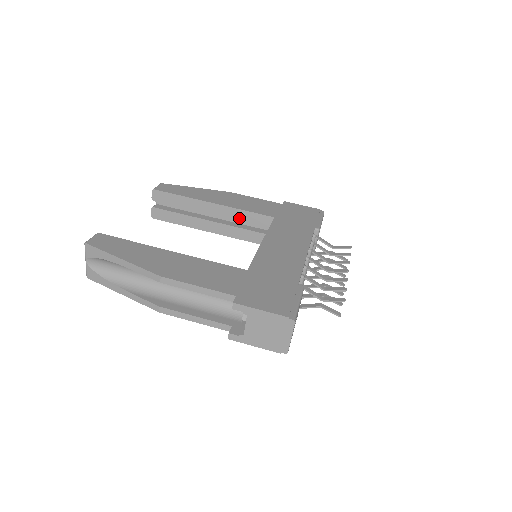
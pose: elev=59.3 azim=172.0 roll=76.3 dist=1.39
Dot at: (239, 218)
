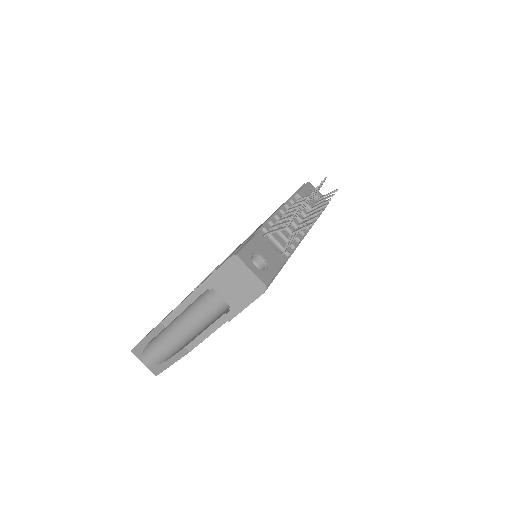
Dot at: occluded
